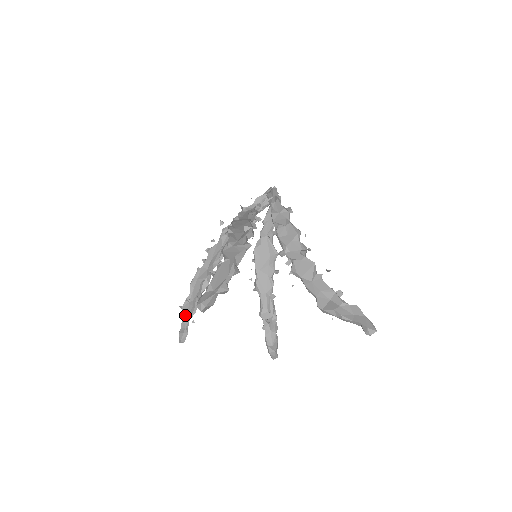
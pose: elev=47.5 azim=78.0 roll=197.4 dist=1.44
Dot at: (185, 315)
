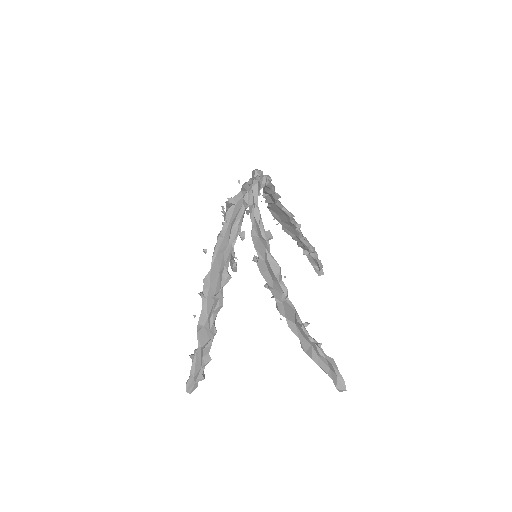
Dot at: occluded
